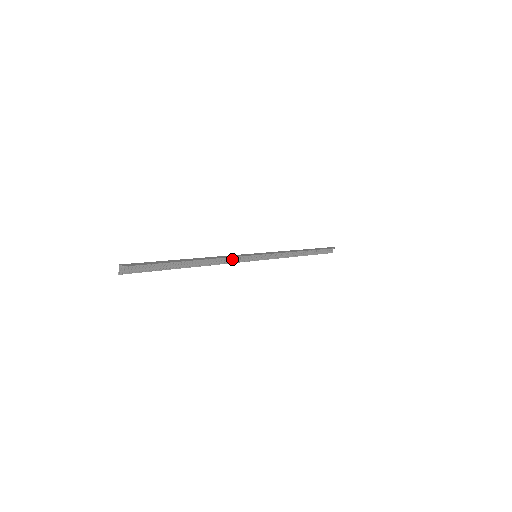
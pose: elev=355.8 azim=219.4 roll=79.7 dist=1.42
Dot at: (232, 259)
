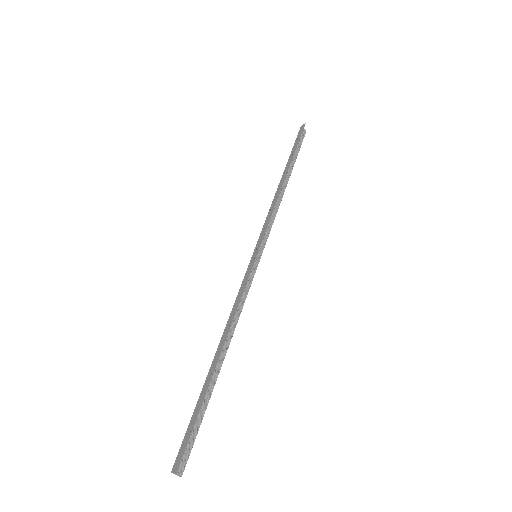
Dot at: occluded
